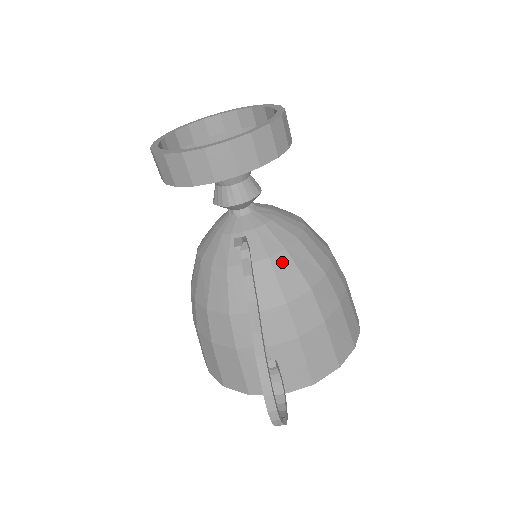
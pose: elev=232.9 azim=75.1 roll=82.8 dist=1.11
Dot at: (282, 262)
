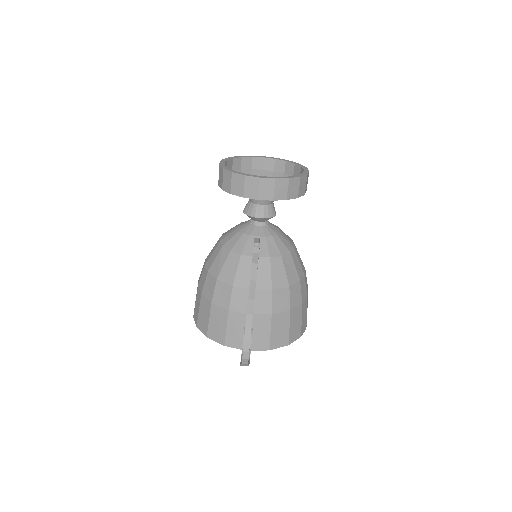
Dot at: (277, 263)
